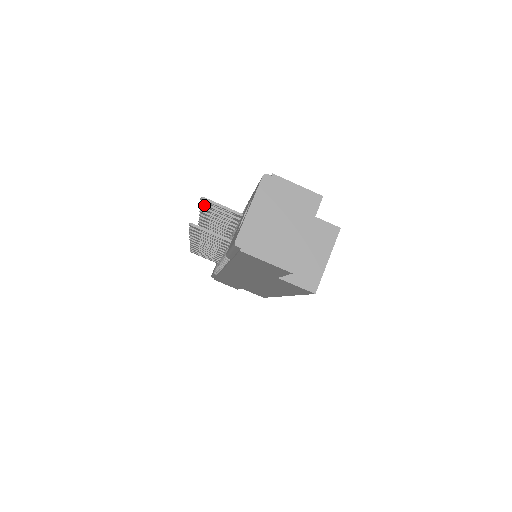
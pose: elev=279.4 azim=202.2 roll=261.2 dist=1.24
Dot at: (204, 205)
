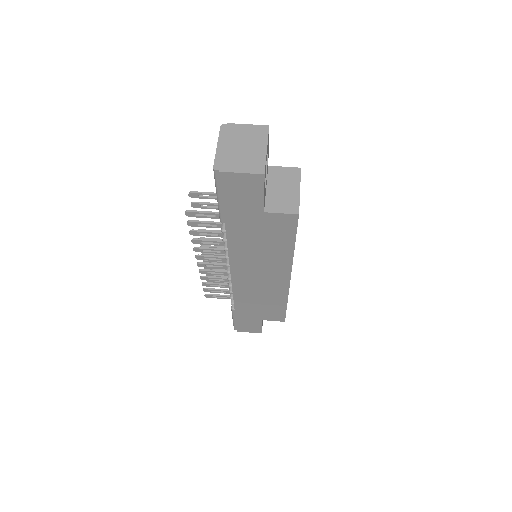
Dot at: (194, 204)
